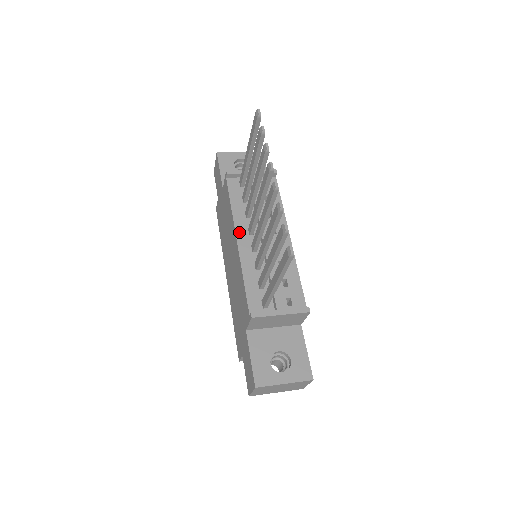
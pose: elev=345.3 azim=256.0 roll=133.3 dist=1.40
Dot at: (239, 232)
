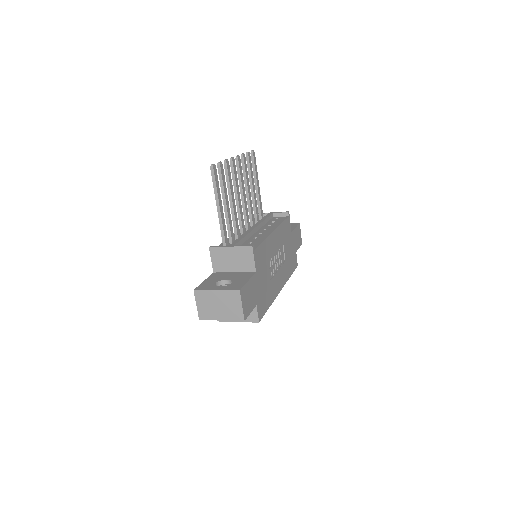
Dot at: occluded
